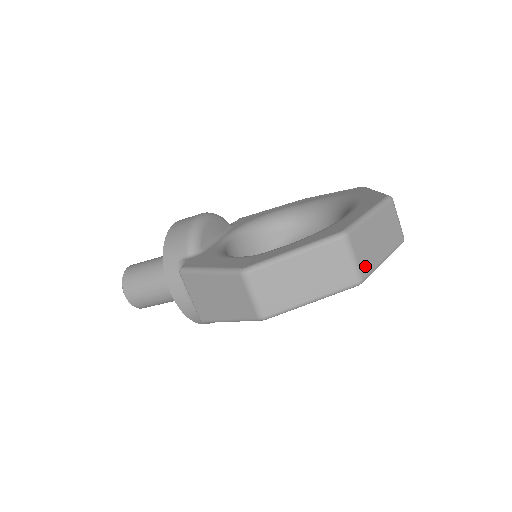
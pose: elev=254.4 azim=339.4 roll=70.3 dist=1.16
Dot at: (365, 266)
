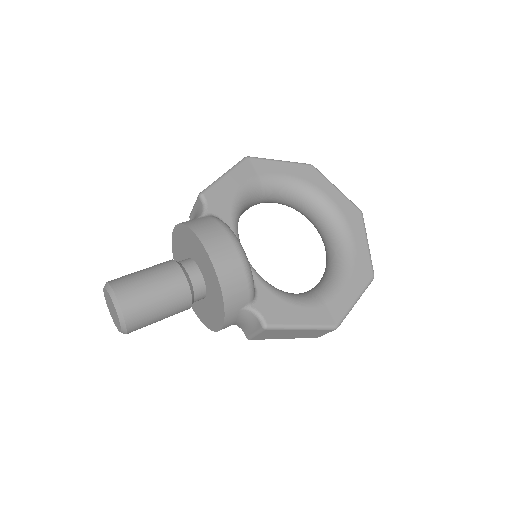
Dot at: occluded
